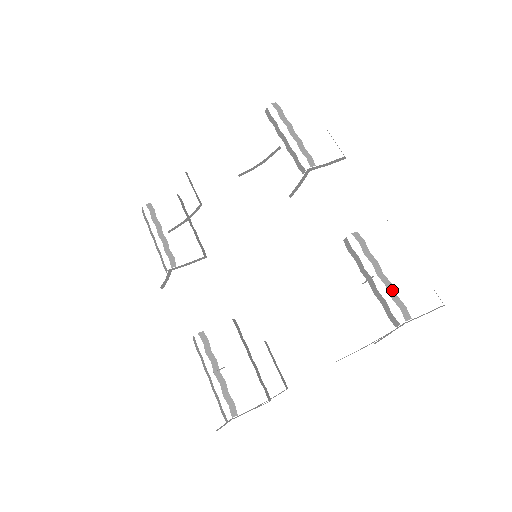
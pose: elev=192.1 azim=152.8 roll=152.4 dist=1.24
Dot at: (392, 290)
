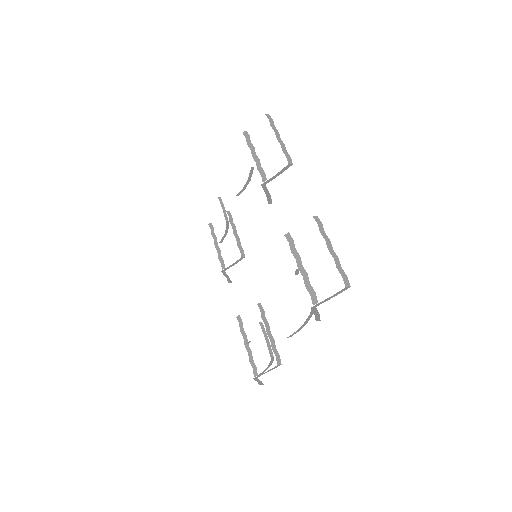
Dot at: (307, 280)
